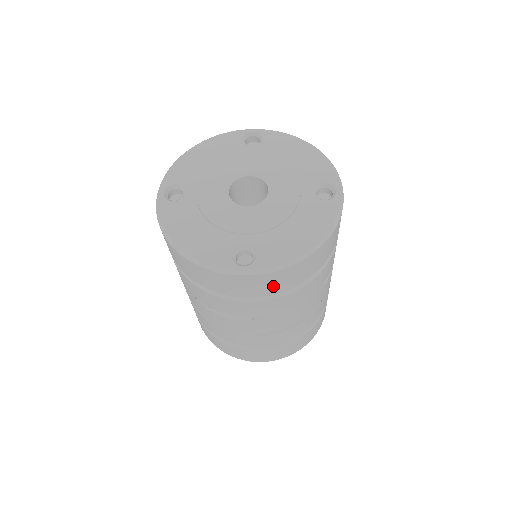
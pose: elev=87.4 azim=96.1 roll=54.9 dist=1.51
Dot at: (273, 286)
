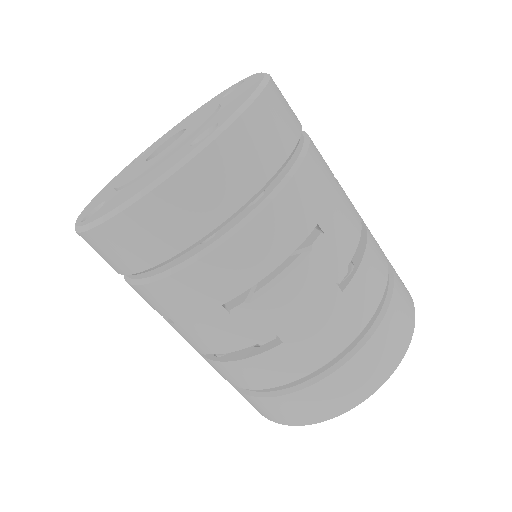
Dot at: (270, 145)
